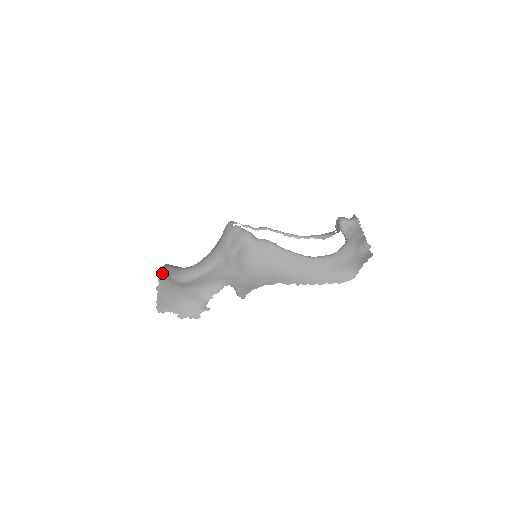
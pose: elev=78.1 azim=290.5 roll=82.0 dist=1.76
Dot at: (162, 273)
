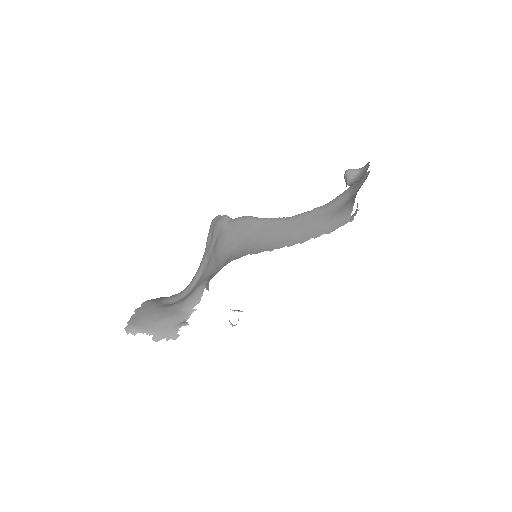
Dot at: (153, 299)
